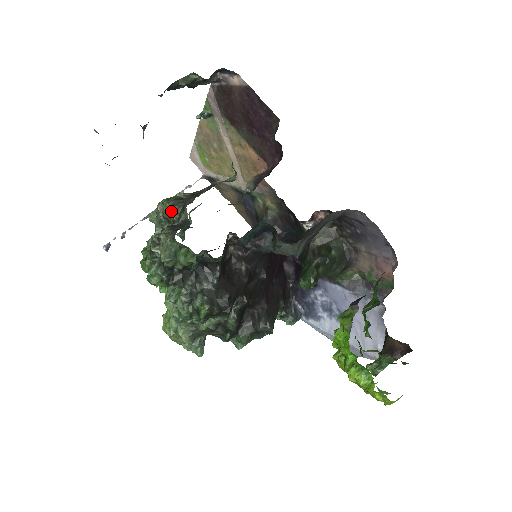
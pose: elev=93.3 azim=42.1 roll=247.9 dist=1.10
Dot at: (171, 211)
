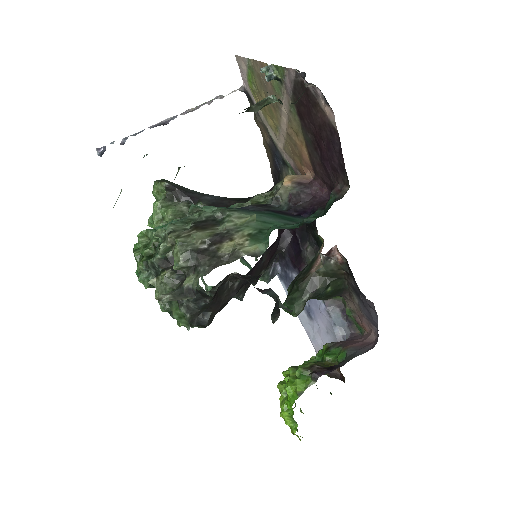
Dot at: (181, 267)
